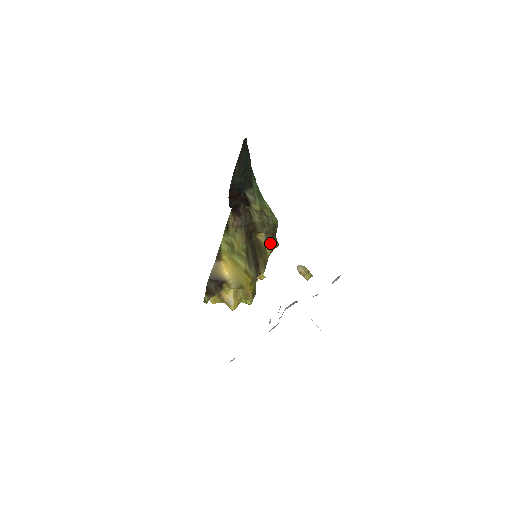
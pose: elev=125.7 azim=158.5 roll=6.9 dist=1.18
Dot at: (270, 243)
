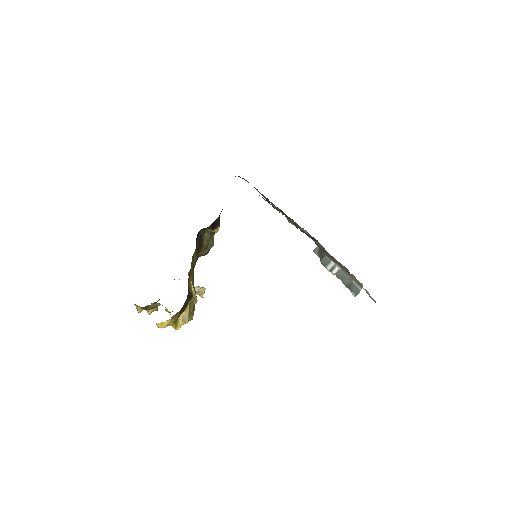
Dot at: occluded
